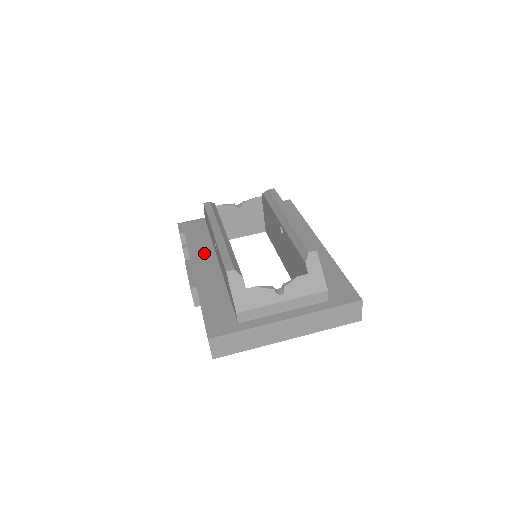
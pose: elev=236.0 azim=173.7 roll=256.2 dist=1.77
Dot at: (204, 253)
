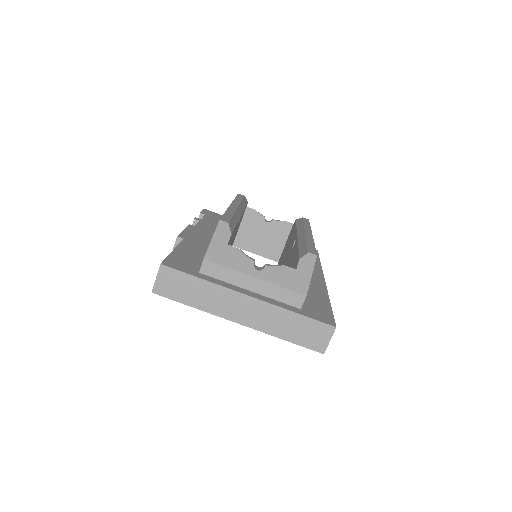
Dot at: (211, 230)
